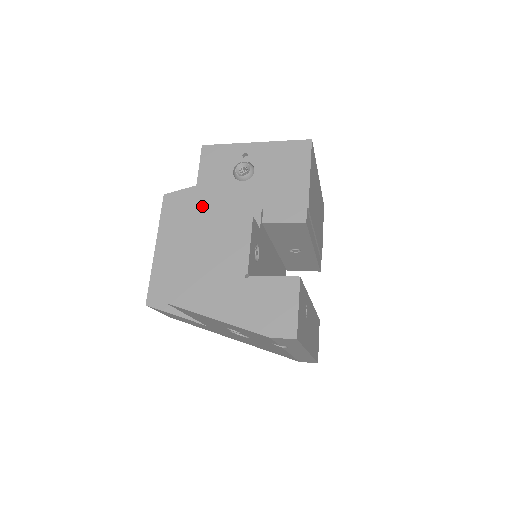
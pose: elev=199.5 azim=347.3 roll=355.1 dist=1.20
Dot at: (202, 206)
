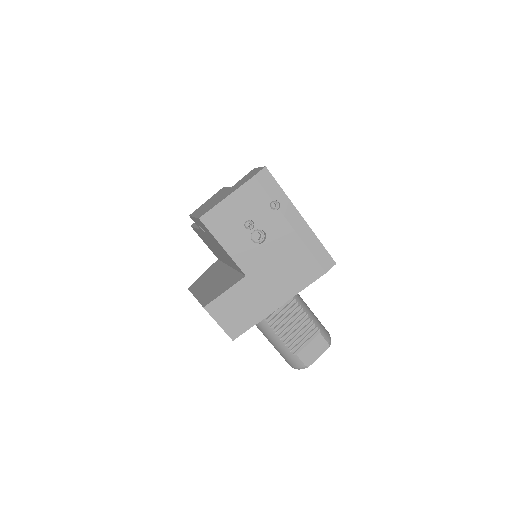
Dot at: occluded
